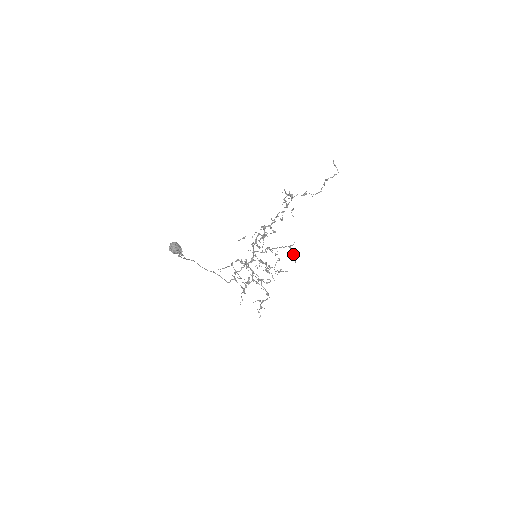
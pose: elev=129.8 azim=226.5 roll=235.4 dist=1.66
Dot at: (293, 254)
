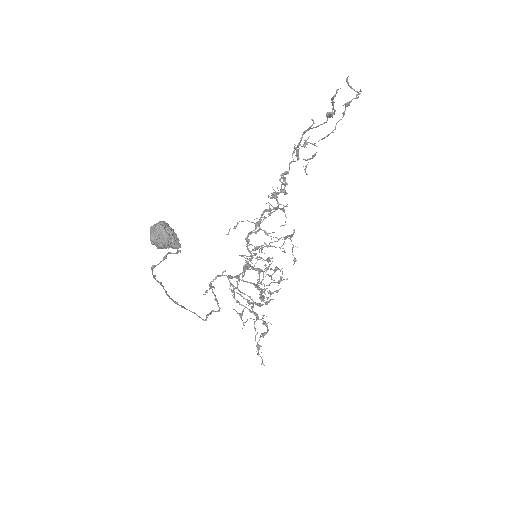
Dot at: (297, 247)
